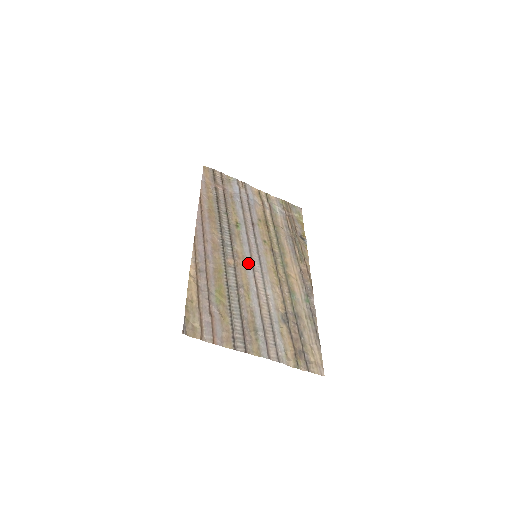
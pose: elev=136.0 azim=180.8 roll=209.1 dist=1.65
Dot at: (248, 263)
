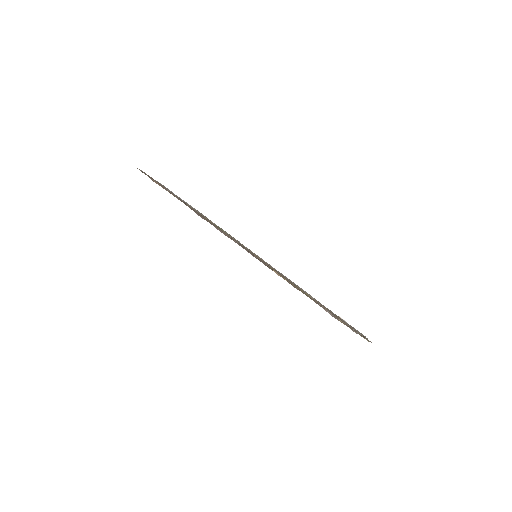
Dot at: (266, 262)
